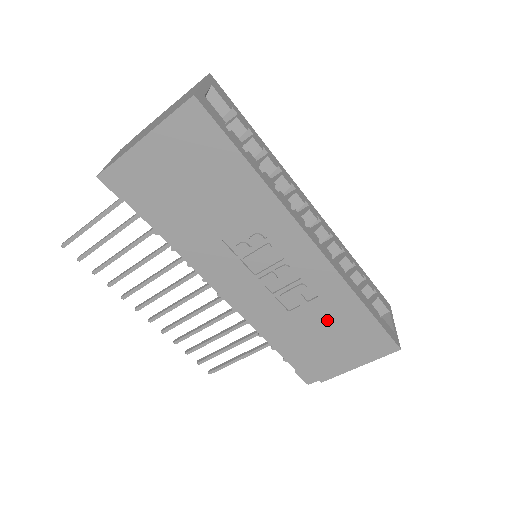
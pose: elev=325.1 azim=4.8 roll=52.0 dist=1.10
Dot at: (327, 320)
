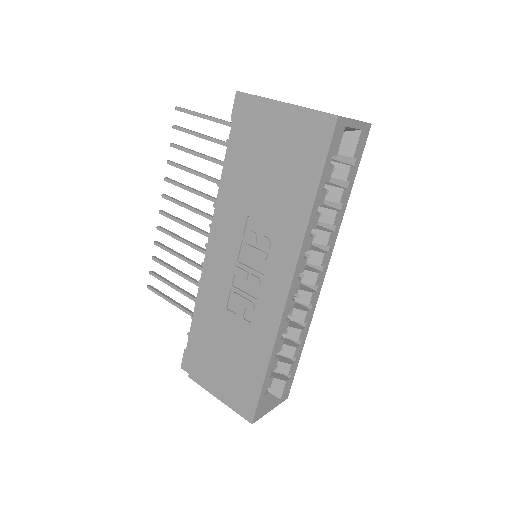
Dot at: (238, 345)
